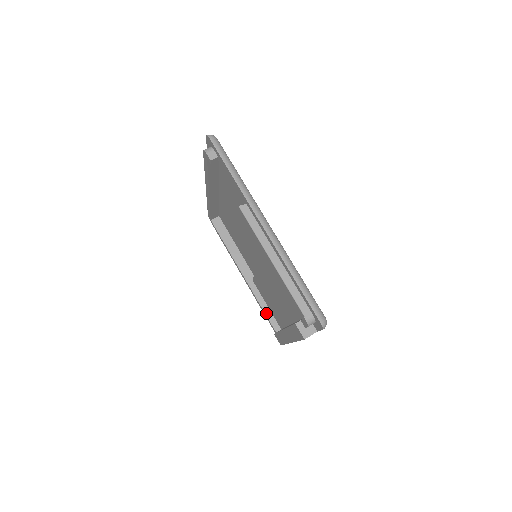
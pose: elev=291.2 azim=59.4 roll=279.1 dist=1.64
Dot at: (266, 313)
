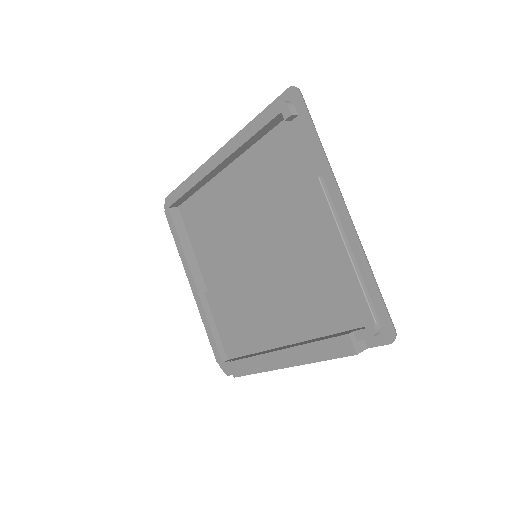
Dot at: (214, 336)
